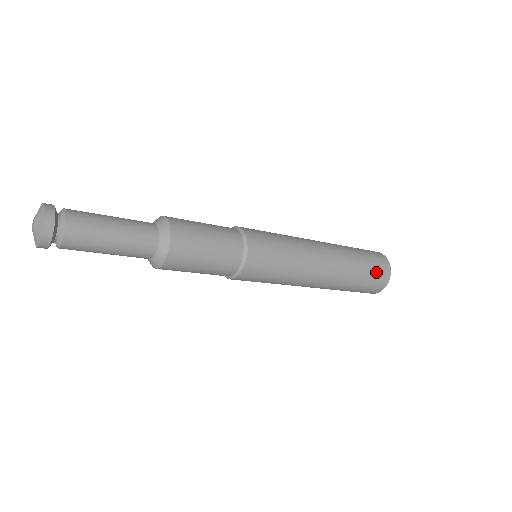
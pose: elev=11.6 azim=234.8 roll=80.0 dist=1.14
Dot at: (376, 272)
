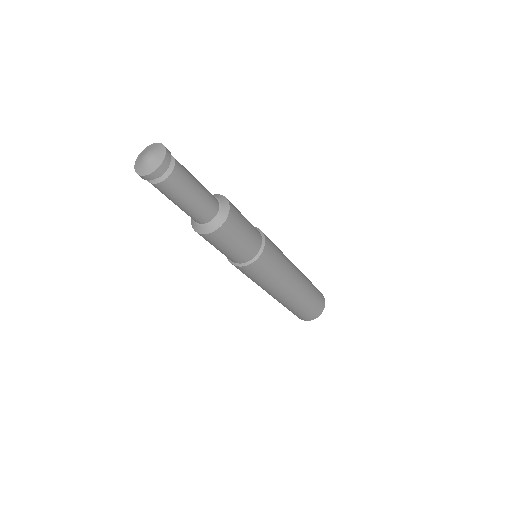
Dot at: (319, 298)
